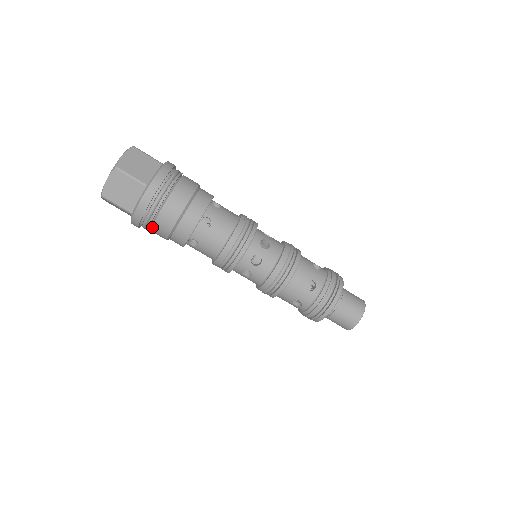
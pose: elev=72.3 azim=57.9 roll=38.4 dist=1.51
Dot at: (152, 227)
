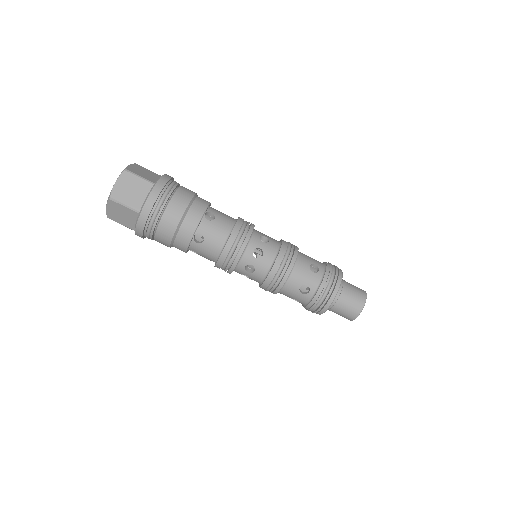
Dot at: (155, 240)
